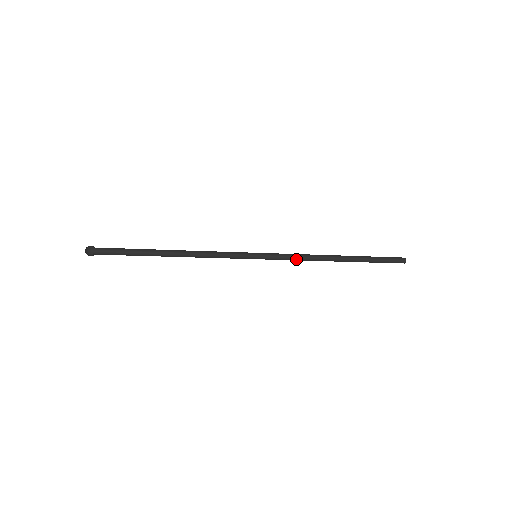
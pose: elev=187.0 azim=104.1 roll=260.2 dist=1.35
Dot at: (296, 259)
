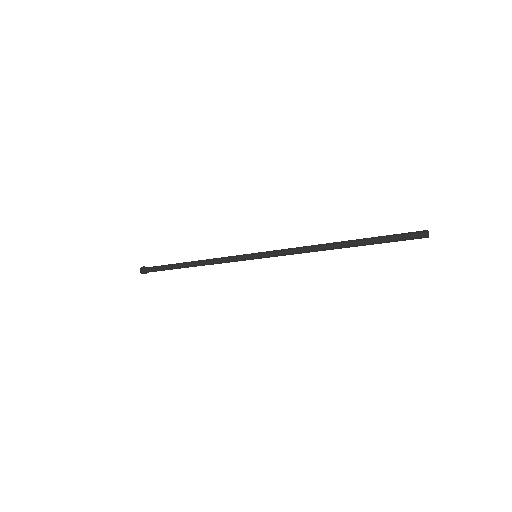
Dot at: (291, 250)
